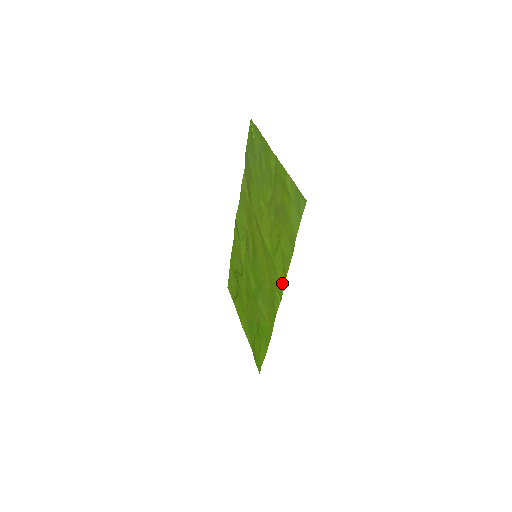
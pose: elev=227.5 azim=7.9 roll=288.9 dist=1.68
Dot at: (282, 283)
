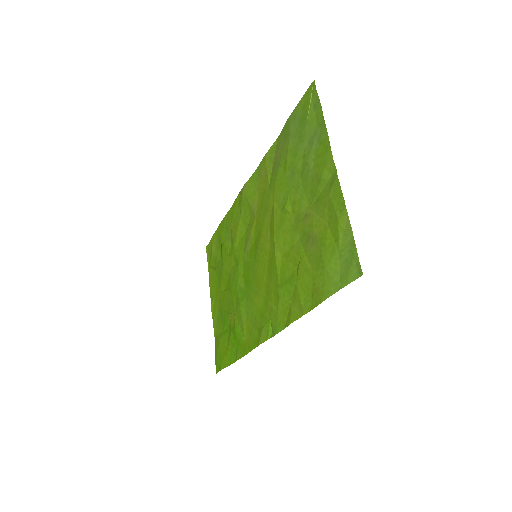
Dot at: (281, 323)
